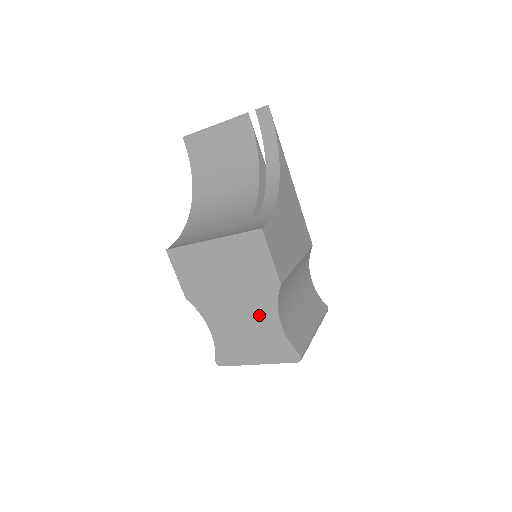
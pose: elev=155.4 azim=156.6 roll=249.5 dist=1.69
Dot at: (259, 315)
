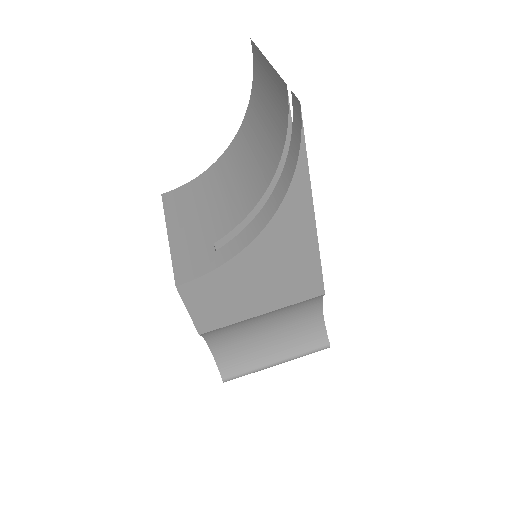
Dot at: occluded
